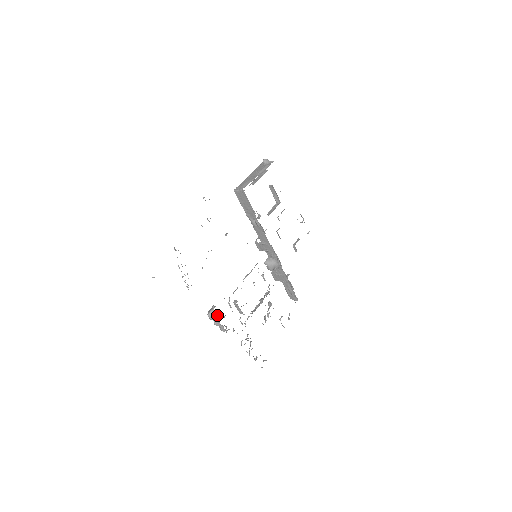
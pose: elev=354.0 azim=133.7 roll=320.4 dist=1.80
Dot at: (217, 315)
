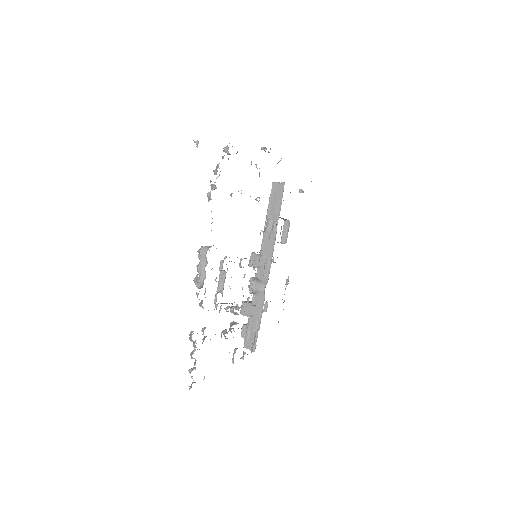
Dot at: occluded
